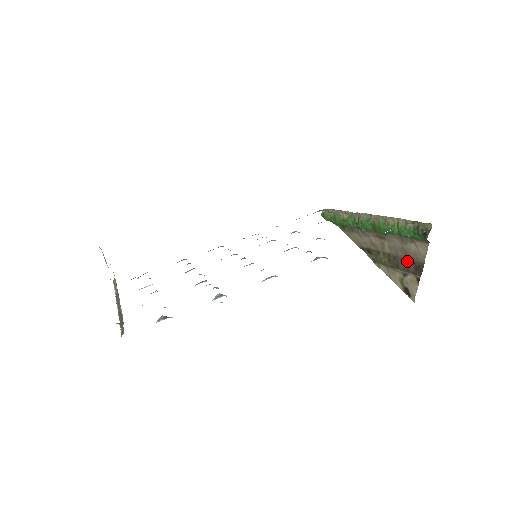
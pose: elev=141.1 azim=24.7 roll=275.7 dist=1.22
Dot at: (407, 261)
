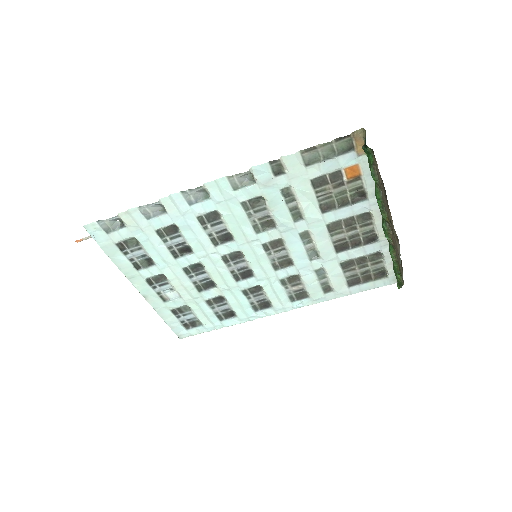
Dot at: occluded
